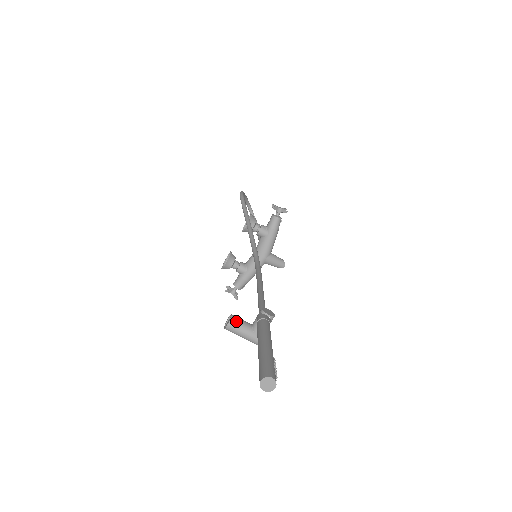
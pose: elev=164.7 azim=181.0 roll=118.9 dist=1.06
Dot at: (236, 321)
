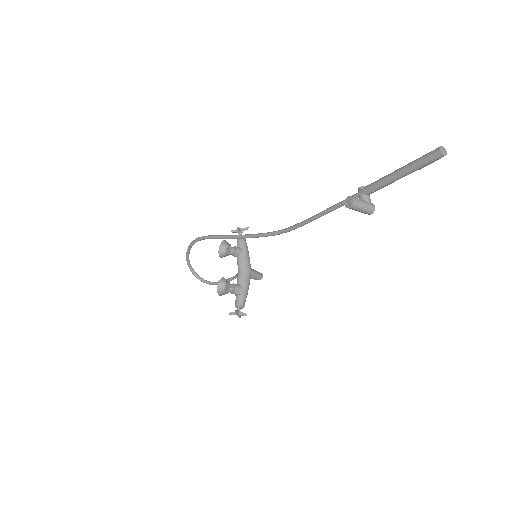
Dot at: occluded
